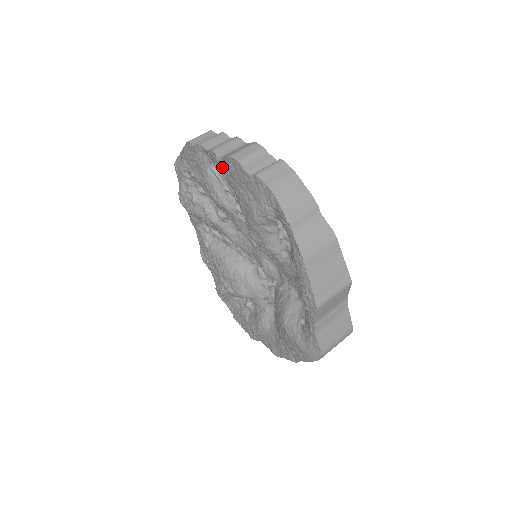
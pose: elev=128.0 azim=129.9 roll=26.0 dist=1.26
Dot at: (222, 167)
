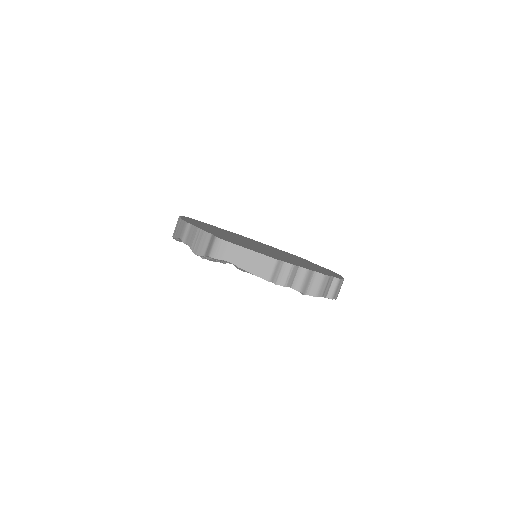
Dot at: occluded
